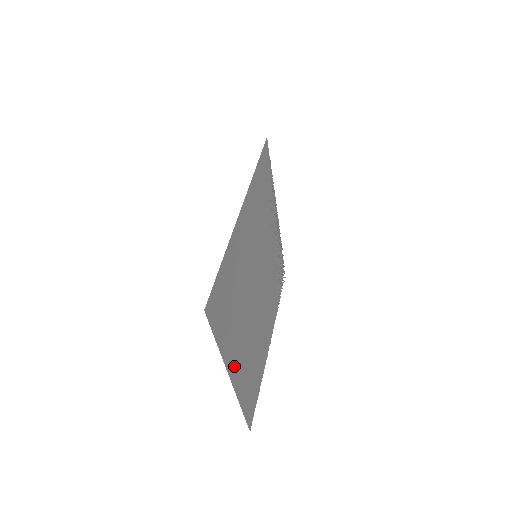
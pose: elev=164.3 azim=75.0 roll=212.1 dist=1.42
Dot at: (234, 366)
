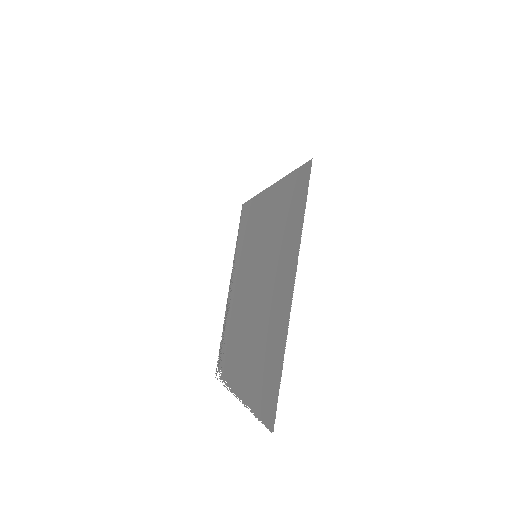
Dot at: (287, 284)
